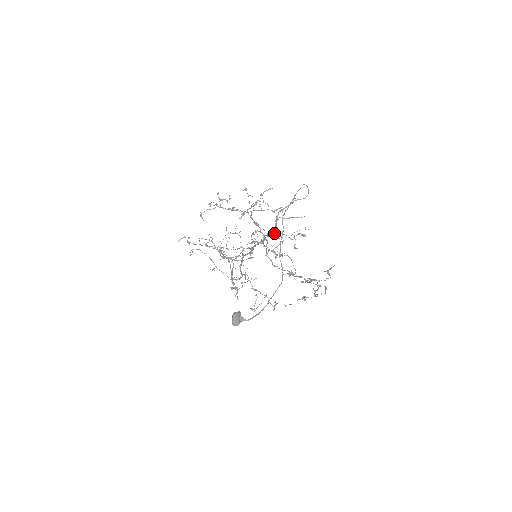
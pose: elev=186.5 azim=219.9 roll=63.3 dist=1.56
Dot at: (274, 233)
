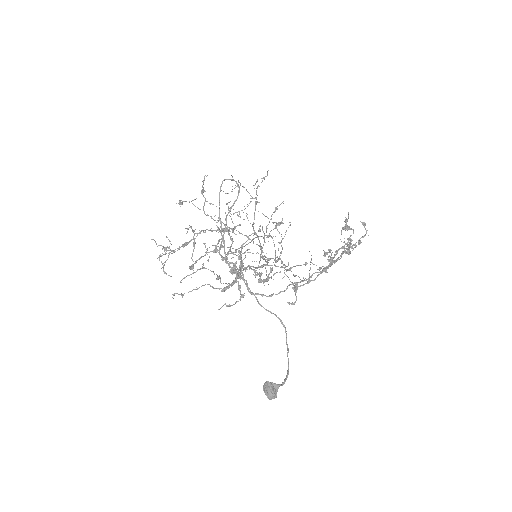
Dot at: (236, 275)
